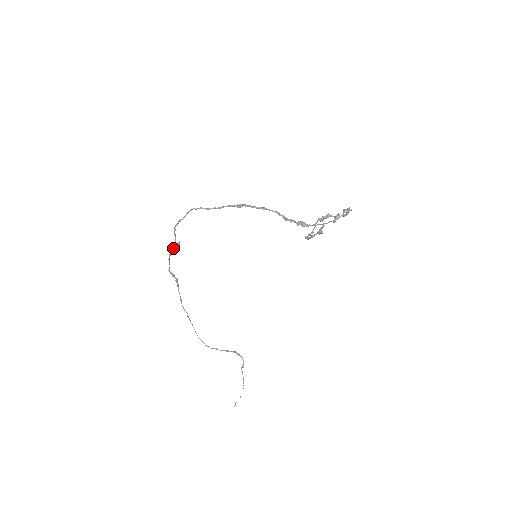
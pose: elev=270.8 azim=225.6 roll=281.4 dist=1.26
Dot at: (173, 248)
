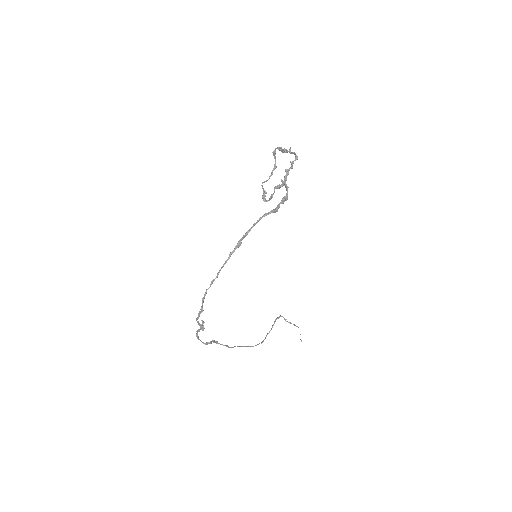
Dot at: (198, 330)
